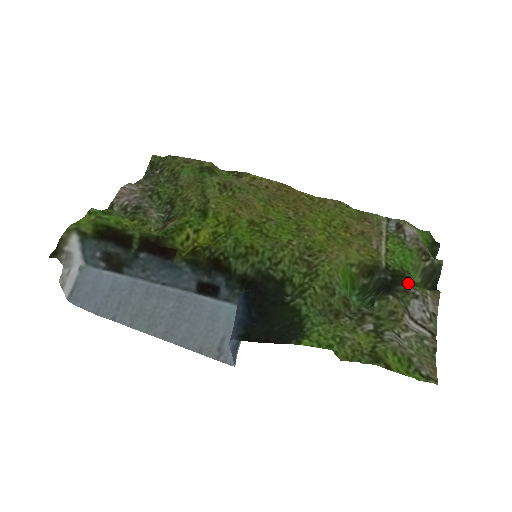
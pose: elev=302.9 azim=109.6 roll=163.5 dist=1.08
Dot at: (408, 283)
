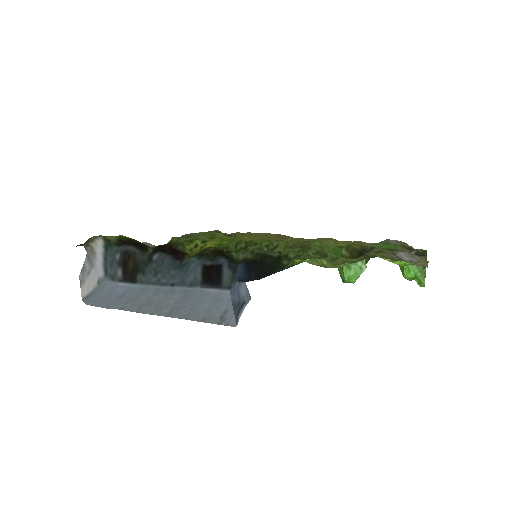
Dot at: occluded
